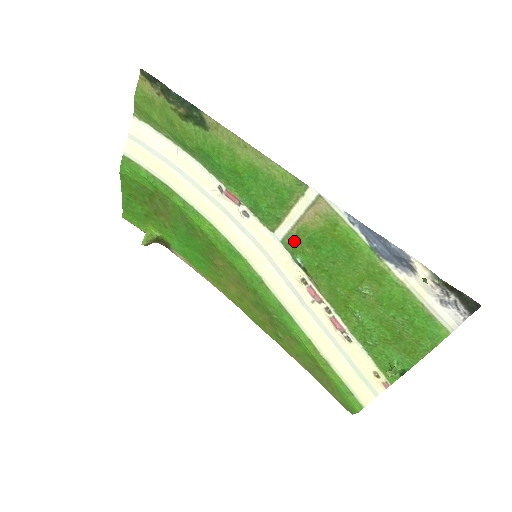
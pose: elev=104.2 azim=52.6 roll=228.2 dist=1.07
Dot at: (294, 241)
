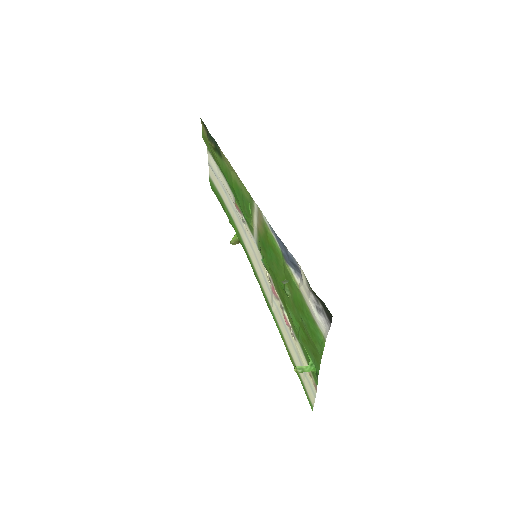
Dot at: occluded
